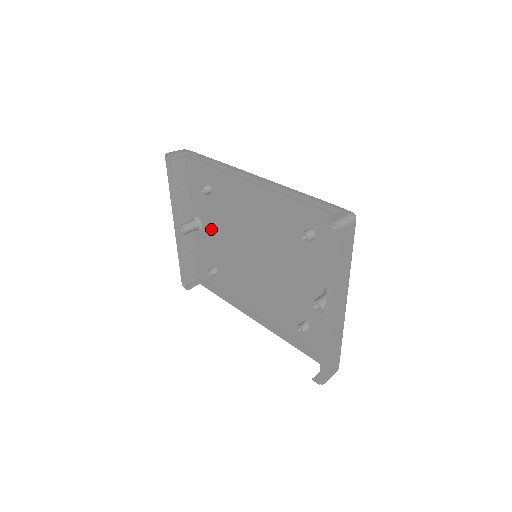
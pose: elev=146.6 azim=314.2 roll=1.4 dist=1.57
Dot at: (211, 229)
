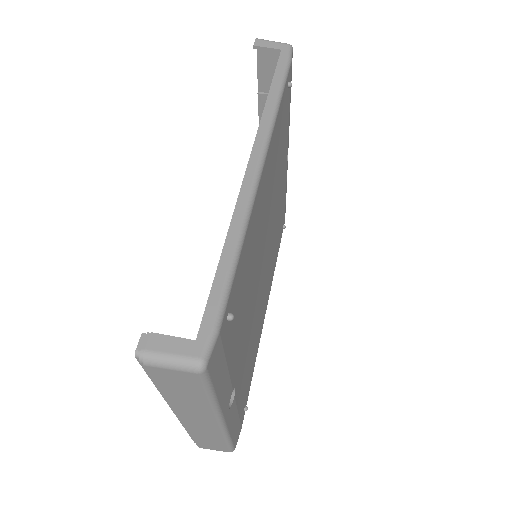
Dot at: occluded
